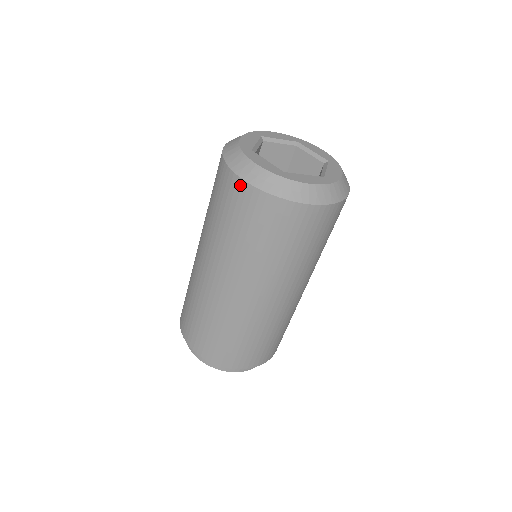
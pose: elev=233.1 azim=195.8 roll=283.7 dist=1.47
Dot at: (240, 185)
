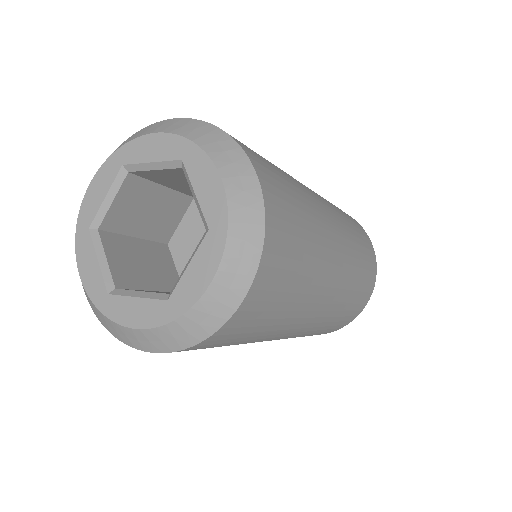
Dot at: occluded
